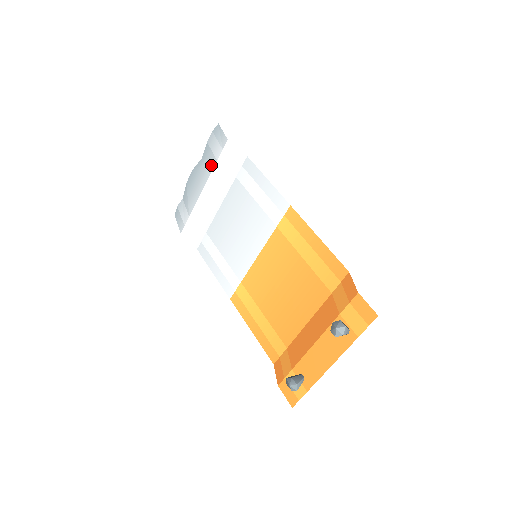
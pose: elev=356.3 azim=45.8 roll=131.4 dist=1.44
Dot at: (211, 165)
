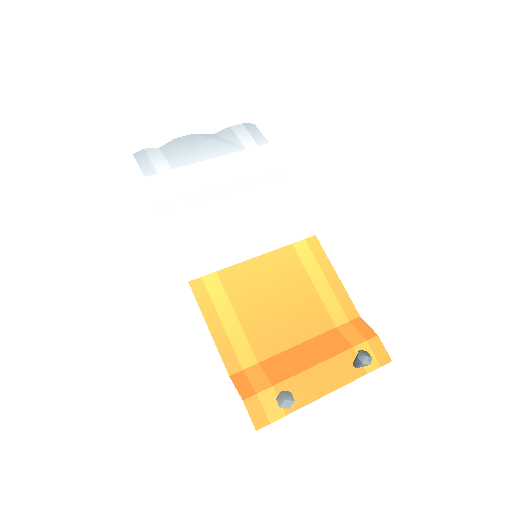
Dot at: (234, 147)
